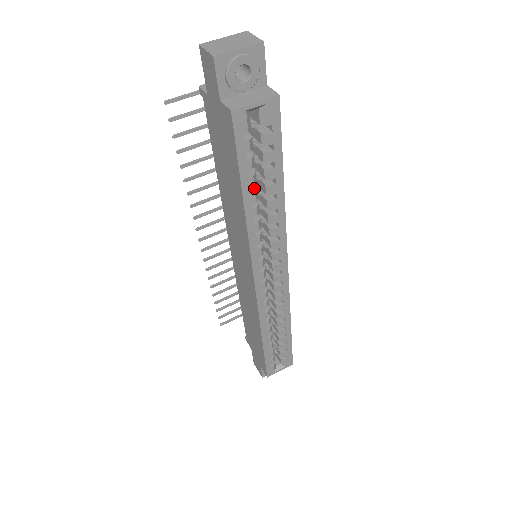
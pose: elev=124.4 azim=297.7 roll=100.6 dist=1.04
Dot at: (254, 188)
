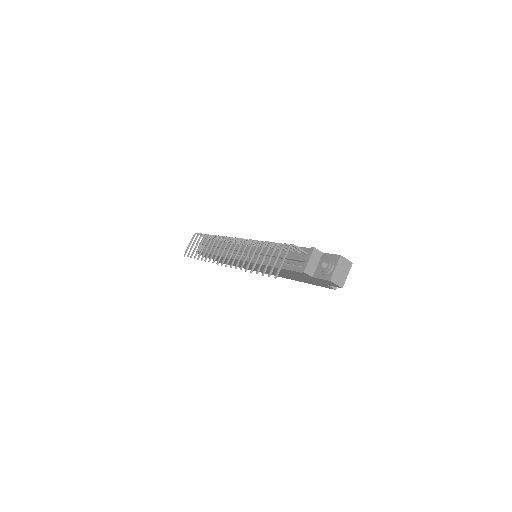
Dot at: occluded
